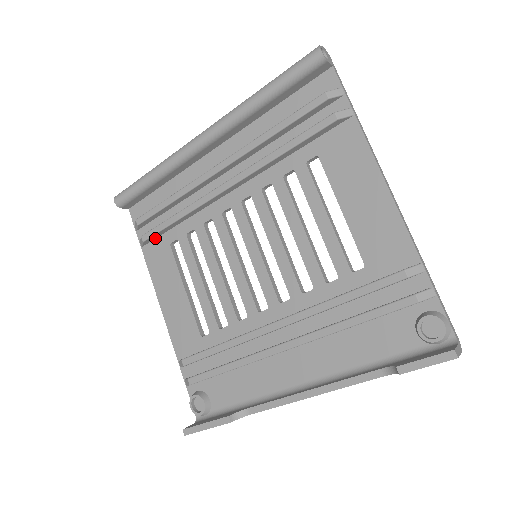
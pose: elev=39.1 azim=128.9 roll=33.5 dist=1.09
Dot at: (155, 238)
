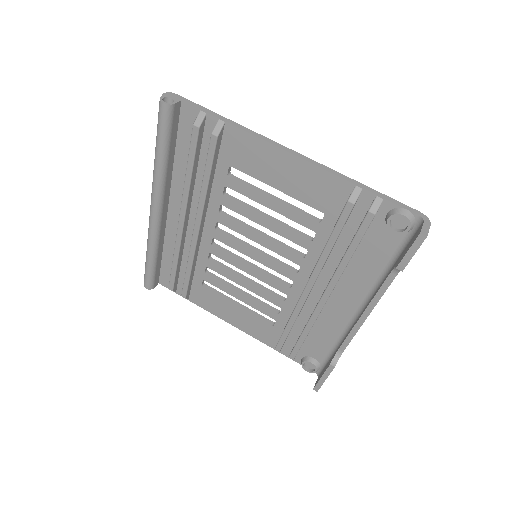
Dot at: (190, 289)
